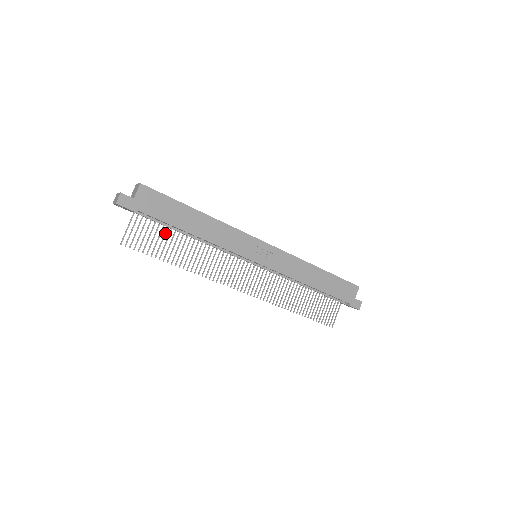
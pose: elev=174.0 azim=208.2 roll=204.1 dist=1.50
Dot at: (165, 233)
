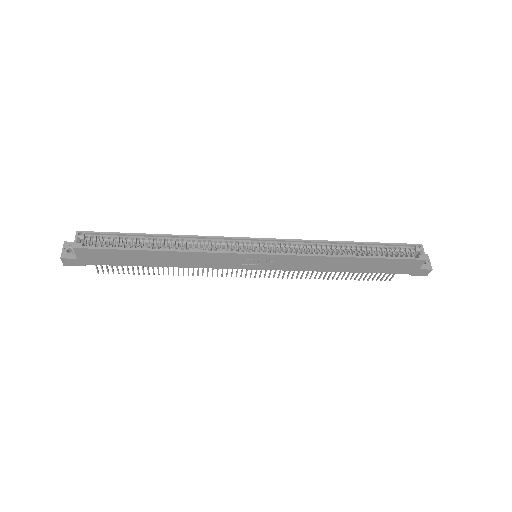
Dot at: occluded
